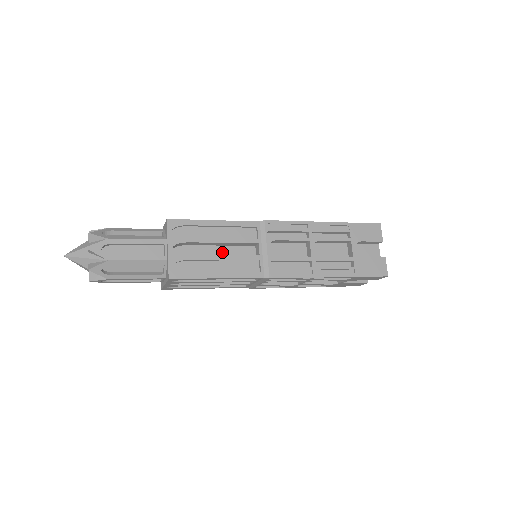
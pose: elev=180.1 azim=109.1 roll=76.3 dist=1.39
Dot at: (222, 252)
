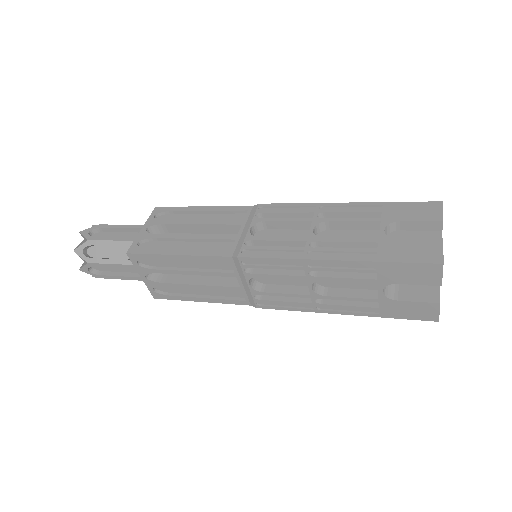
Dot at: occluded
